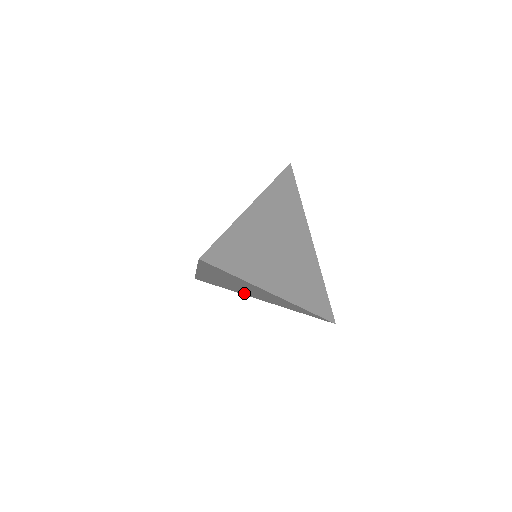
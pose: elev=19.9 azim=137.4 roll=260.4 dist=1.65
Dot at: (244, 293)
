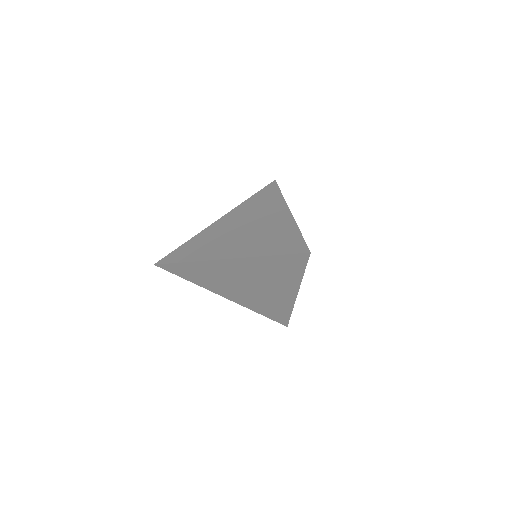
Dot at: (219, 289)
